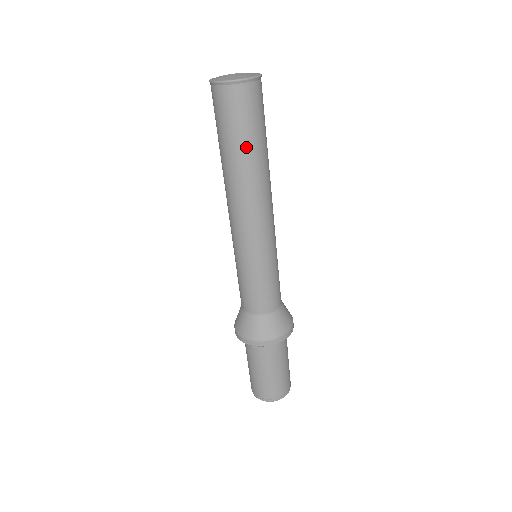
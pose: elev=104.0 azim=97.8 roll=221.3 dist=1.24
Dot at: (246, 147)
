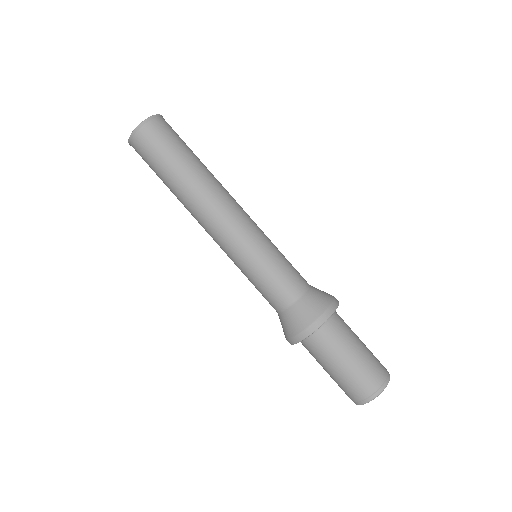
Dot at: (189, 158)
